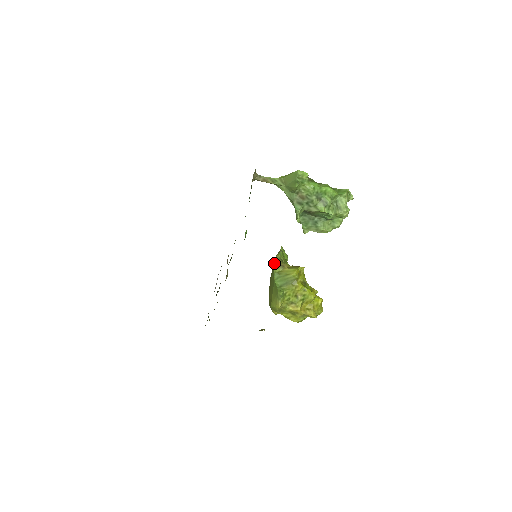
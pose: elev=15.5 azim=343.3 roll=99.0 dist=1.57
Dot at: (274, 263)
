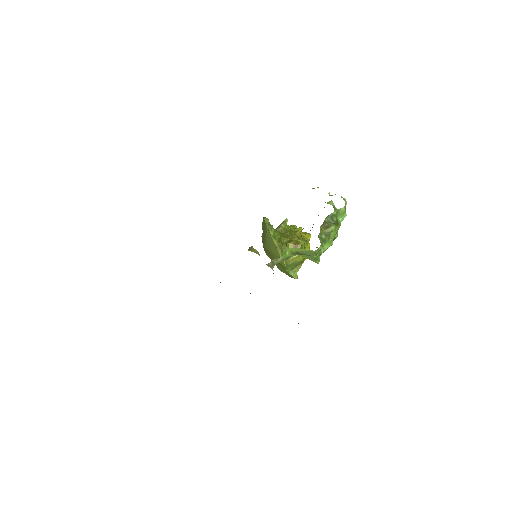
Dot at: occluded
